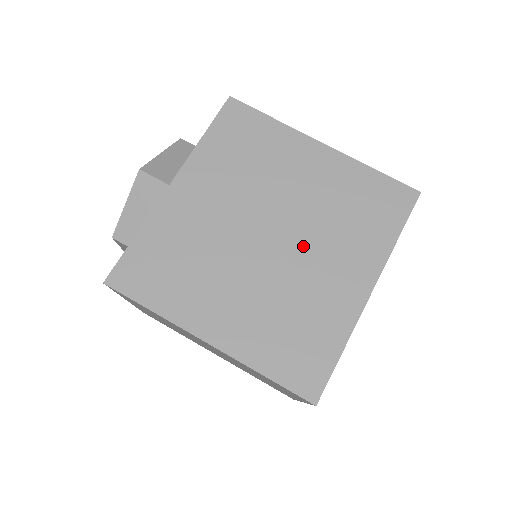
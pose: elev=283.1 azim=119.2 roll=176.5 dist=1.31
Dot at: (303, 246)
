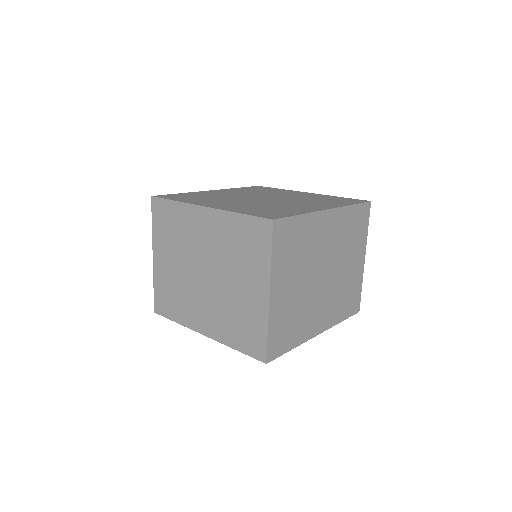
Dot at: (285, 201)
